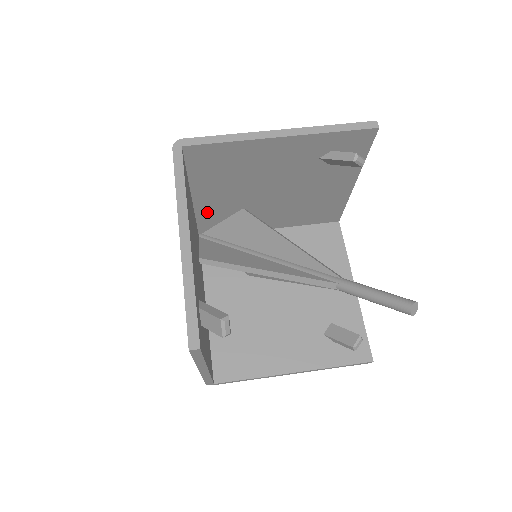
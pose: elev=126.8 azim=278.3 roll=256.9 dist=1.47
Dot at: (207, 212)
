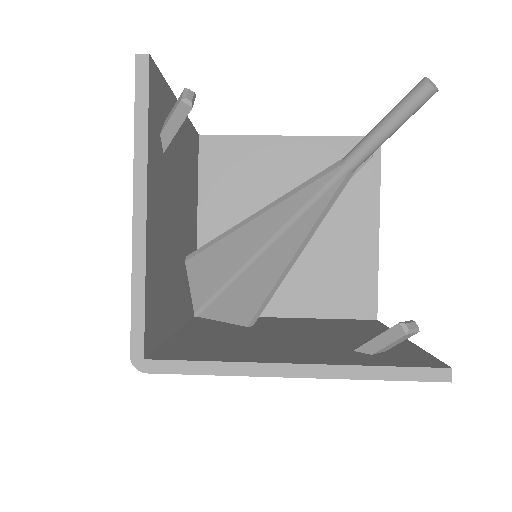
Dot at: occluded
